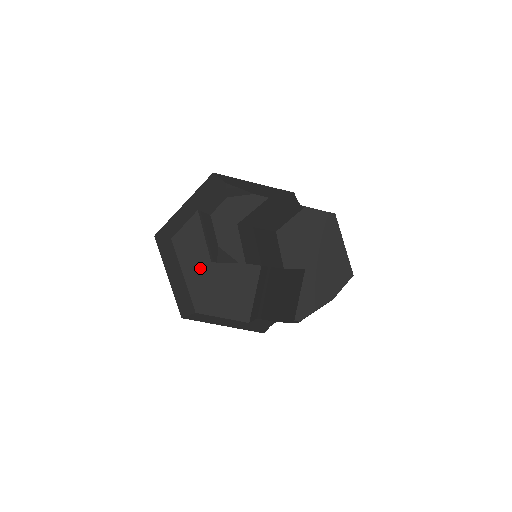
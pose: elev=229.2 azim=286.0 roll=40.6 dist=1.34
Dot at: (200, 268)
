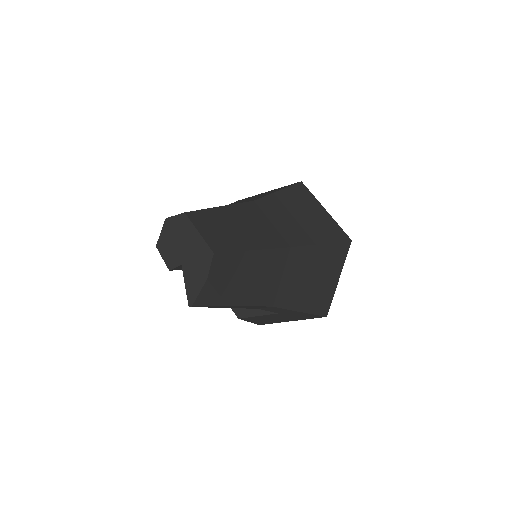
Dot at: occluded
